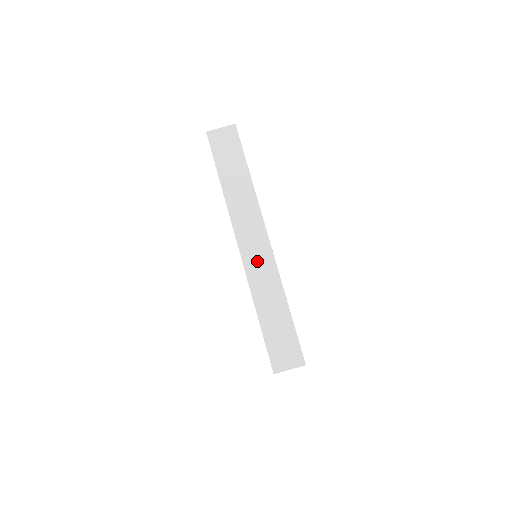
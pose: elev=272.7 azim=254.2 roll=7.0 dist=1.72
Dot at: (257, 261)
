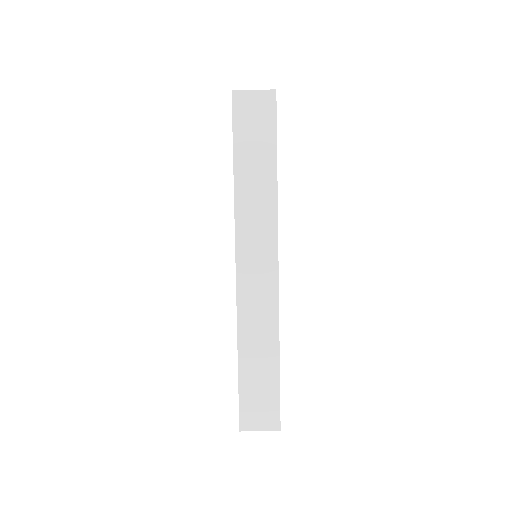
Dot at: (255, 292)
